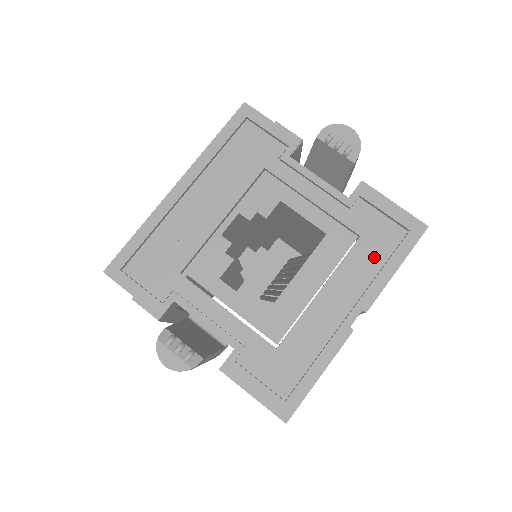
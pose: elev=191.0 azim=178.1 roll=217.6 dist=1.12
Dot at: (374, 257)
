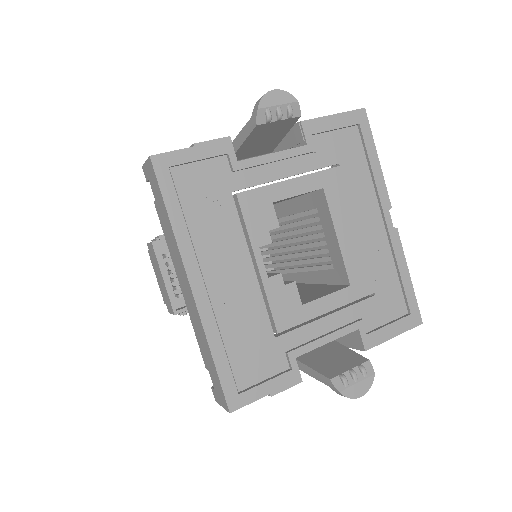
Dot at: (360, 168)
